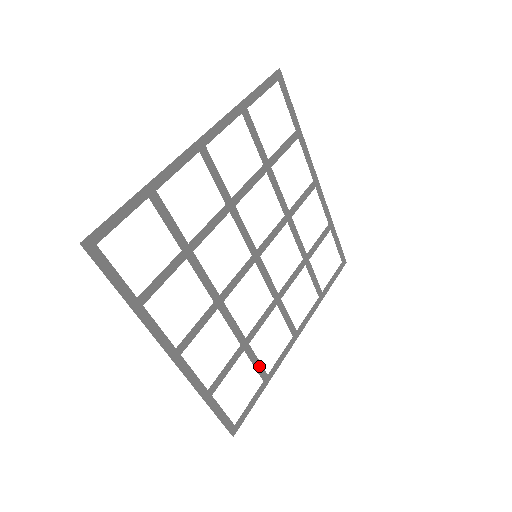
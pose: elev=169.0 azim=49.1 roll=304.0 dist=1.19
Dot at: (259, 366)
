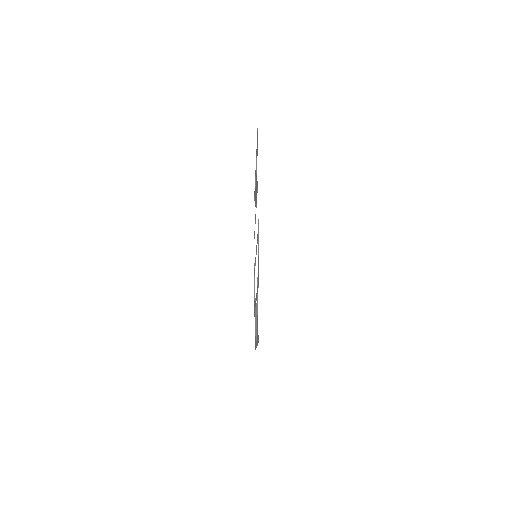
Dot at: occluded
